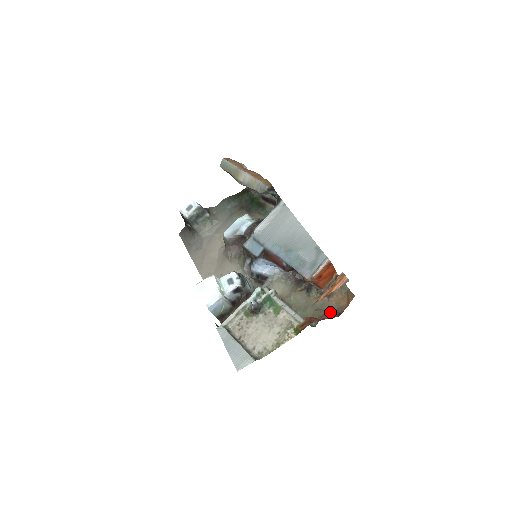
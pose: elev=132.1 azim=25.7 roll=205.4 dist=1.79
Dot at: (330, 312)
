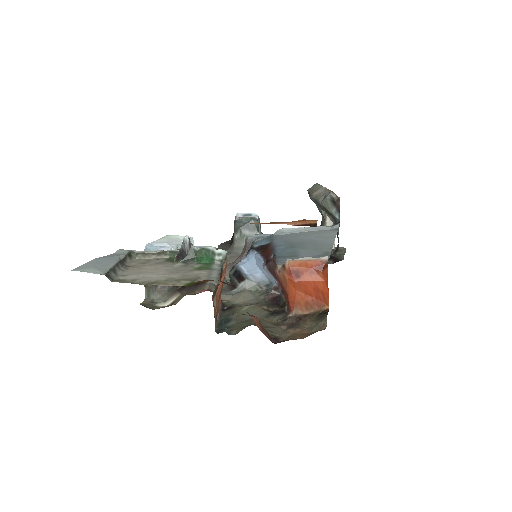
Dot at: (269, 333)
